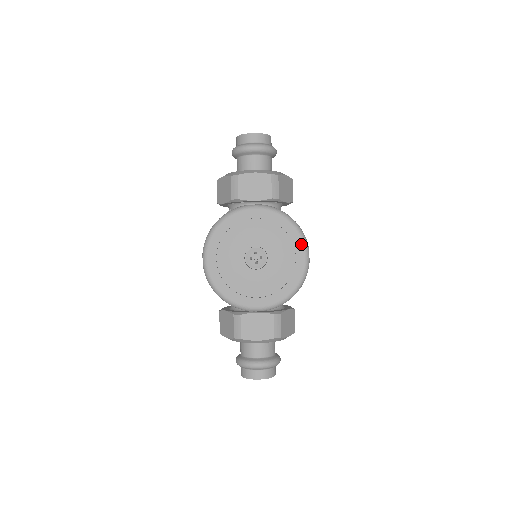
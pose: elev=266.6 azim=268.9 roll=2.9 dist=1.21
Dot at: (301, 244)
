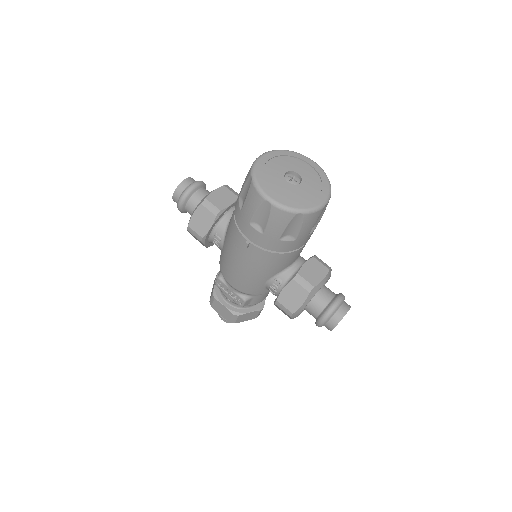
Dot at: (304, 157)
